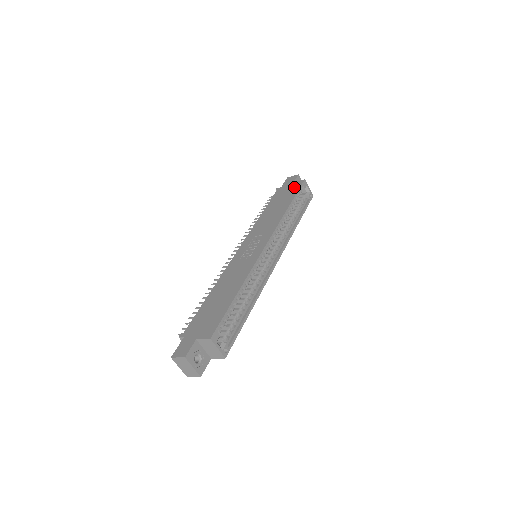
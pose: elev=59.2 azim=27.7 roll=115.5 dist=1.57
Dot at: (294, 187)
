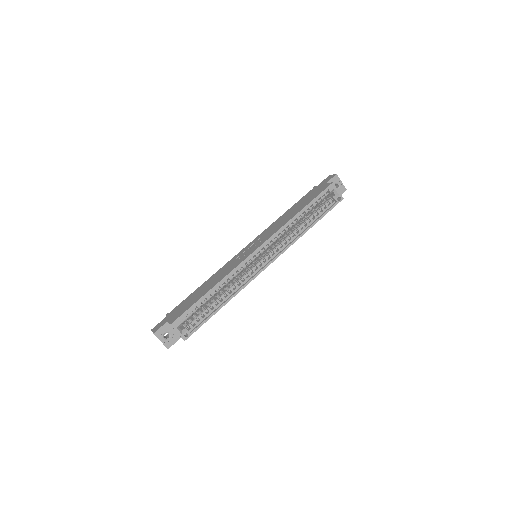
Dot at: (320, 190)
